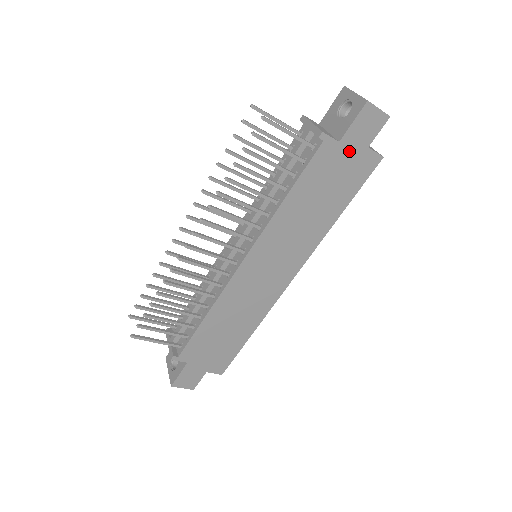
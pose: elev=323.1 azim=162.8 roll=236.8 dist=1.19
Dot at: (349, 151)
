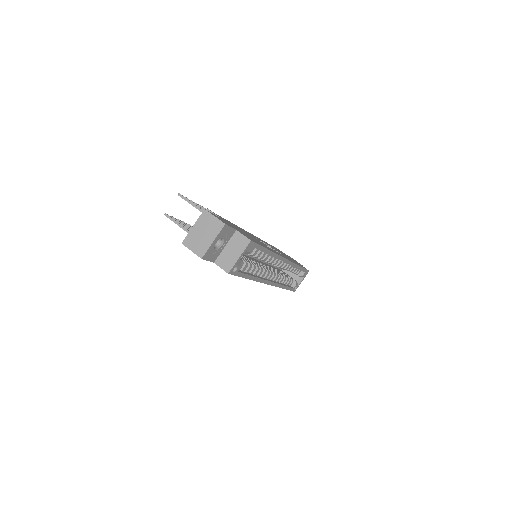
Dot at: occluded
